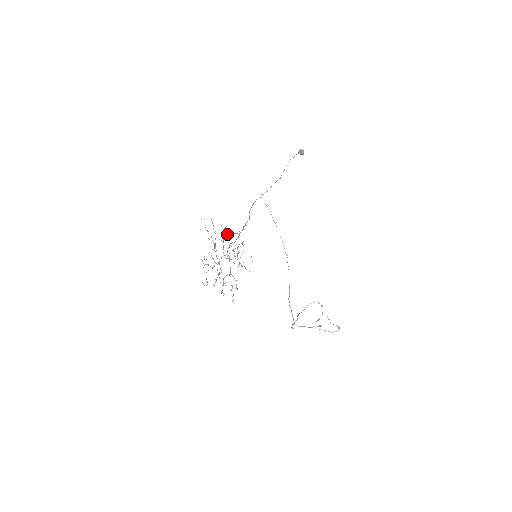
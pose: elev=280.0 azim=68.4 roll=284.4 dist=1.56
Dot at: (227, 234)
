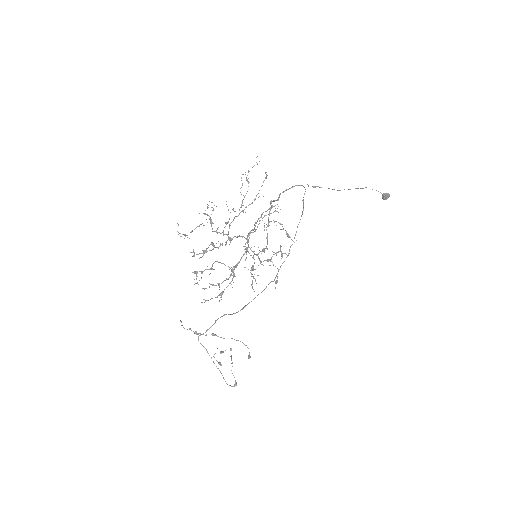
Dot at: (275, 221)
